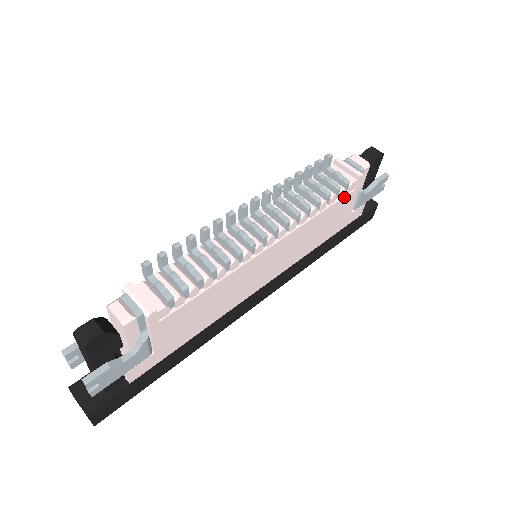
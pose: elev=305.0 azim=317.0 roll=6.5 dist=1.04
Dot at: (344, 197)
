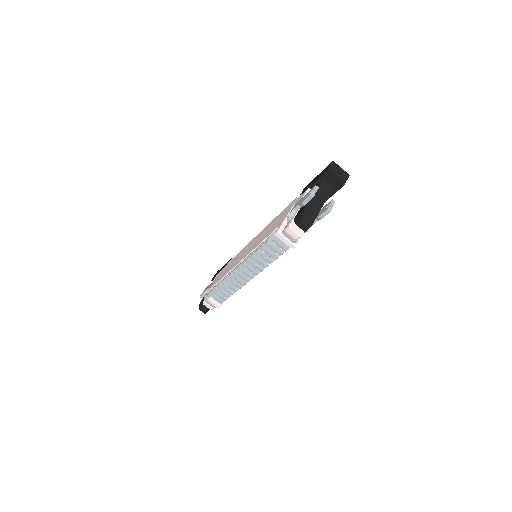
Dot at: occluded
